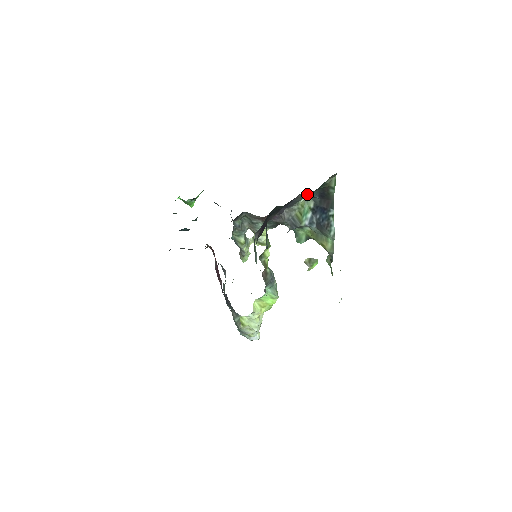
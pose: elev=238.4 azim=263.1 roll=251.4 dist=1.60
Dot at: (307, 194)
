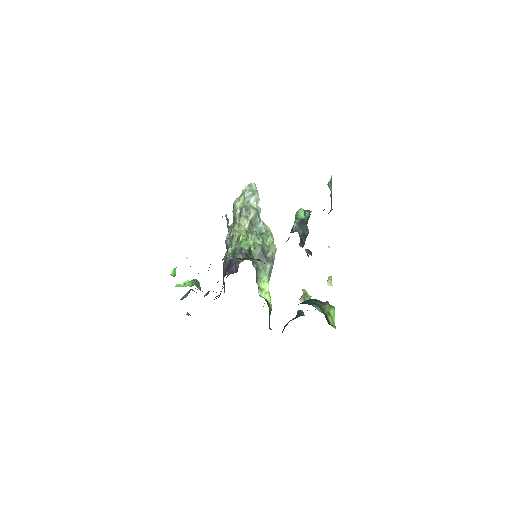
Dot at: occluded
